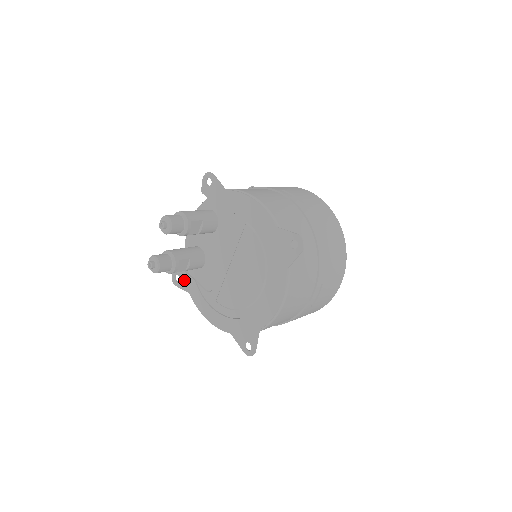
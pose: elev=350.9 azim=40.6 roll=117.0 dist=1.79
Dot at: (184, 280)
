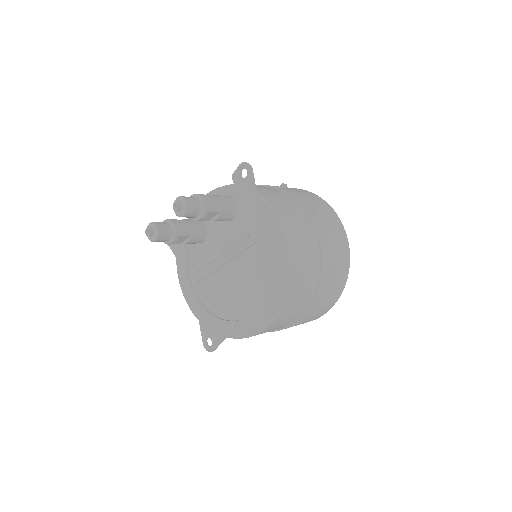
Dot at: occluded
